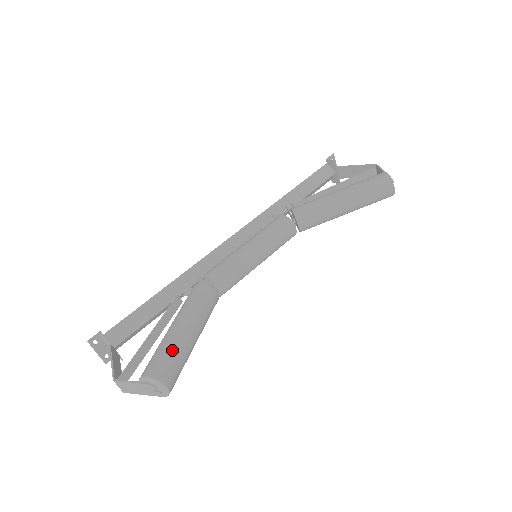
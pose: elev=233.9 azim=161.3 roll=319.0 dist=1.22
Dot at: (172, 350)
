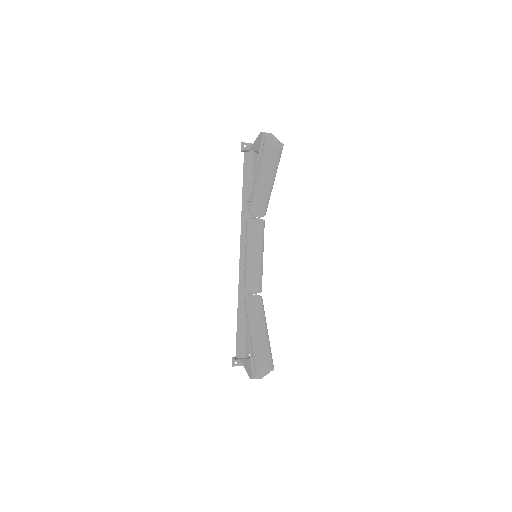
Dot at: (256, 349)
